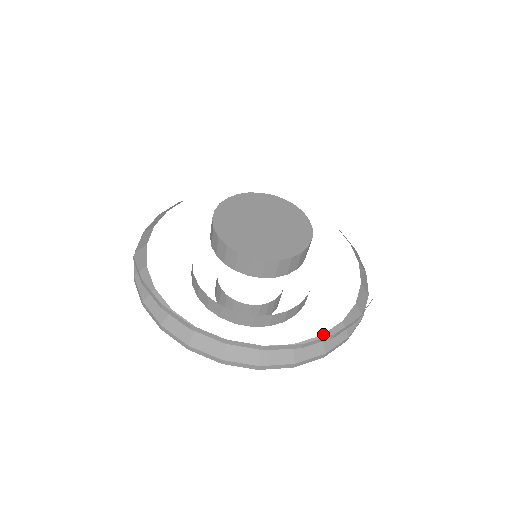
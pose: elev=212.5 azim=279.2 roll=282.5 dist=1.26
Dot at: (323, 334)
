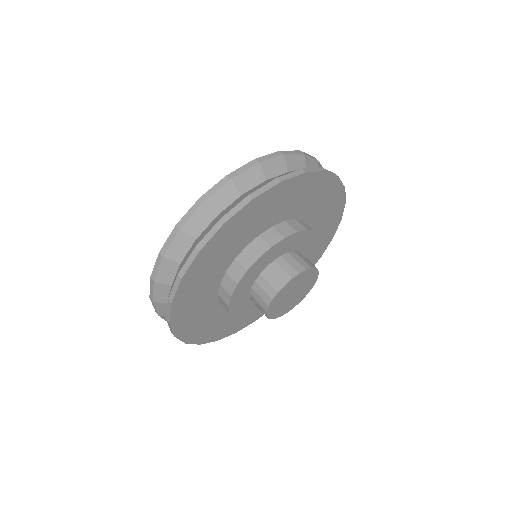
Dot at: occluded
